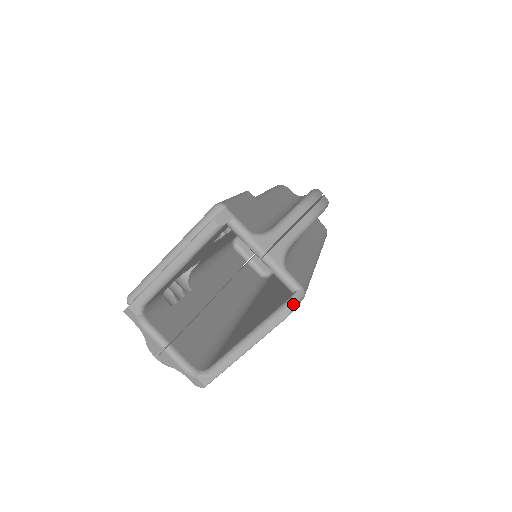
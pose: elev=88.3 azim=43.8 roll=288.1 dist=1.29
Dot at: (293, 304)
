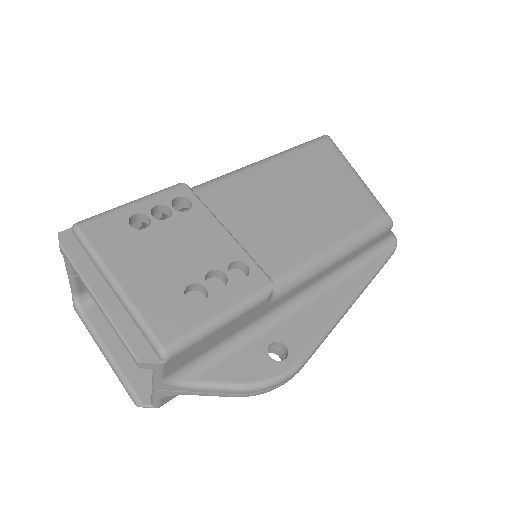
Dot at: occluded
